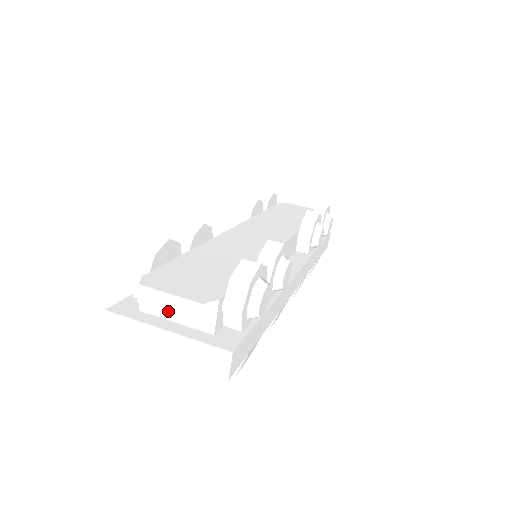
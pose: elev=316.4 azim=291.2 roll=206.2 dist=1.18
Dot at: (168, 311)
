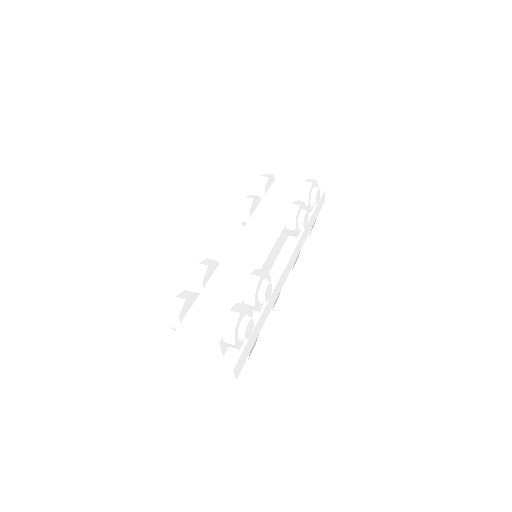
Dot at: (194, 352)
